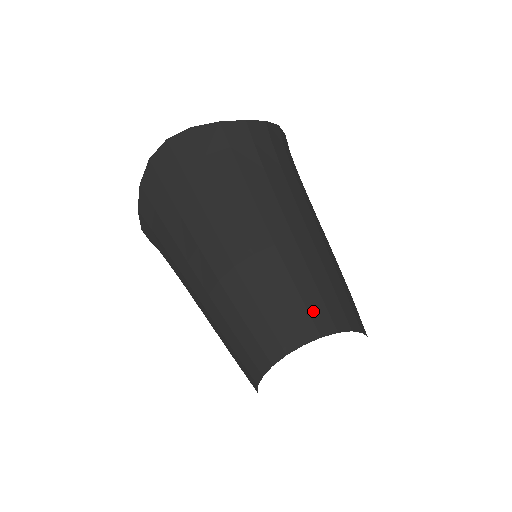
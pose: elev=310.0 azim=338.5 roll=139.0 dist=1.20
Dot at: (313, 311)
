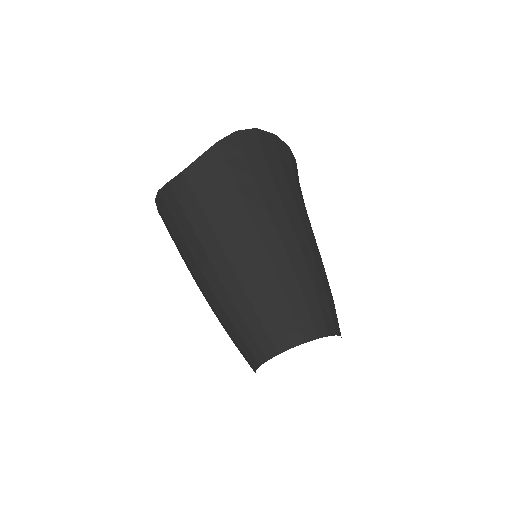
Dot at: (259, 341)
